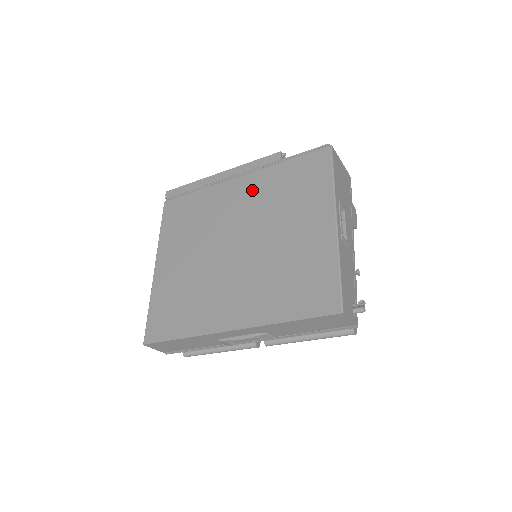
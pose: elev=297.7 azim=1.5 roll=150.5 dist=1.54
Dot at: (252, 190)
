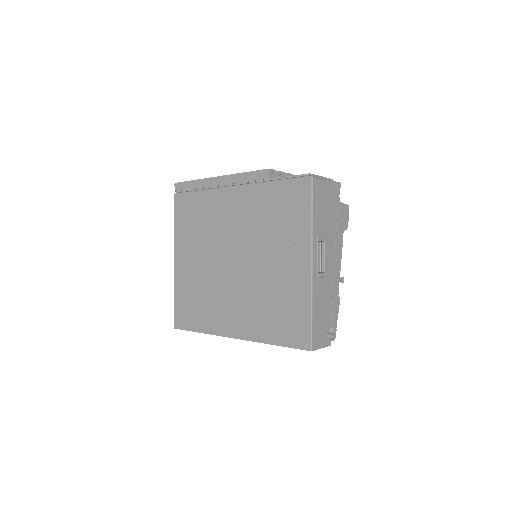
Dot at: (245, 207)
